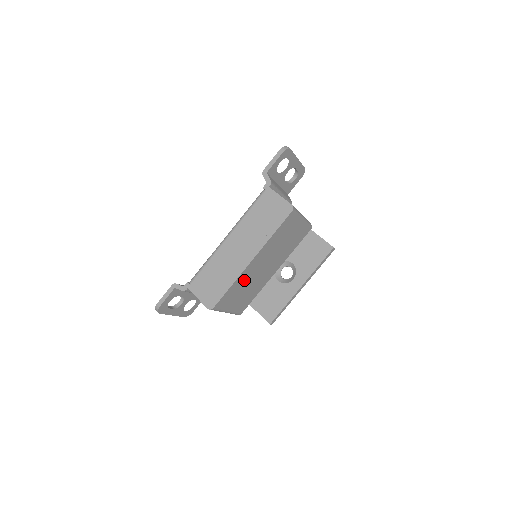
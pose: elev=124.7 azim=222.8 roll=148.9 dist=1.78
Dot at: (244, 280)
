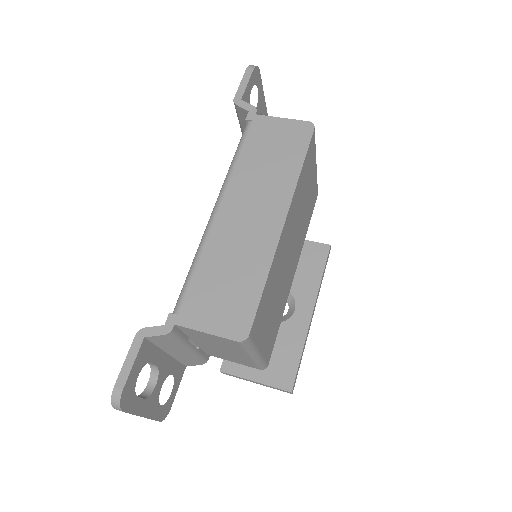
Dot at: (275, 273)
